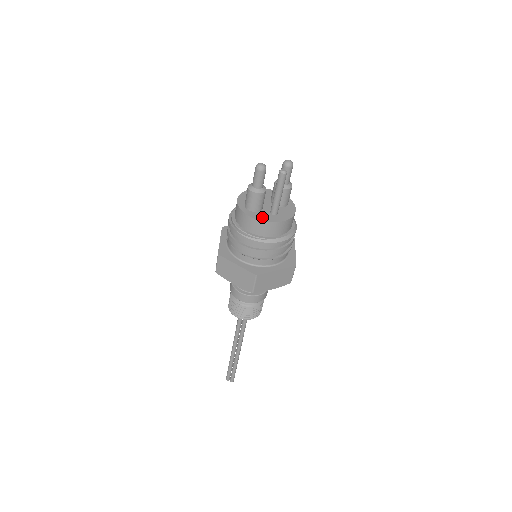
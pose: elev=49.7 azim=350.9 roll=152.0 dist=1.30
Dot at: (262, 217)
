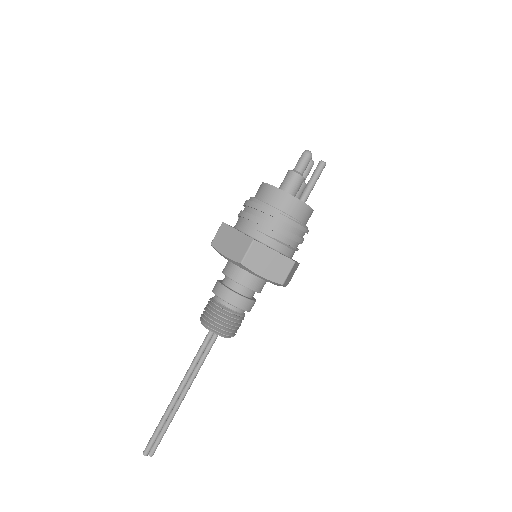
Dot at: (303, 202)
